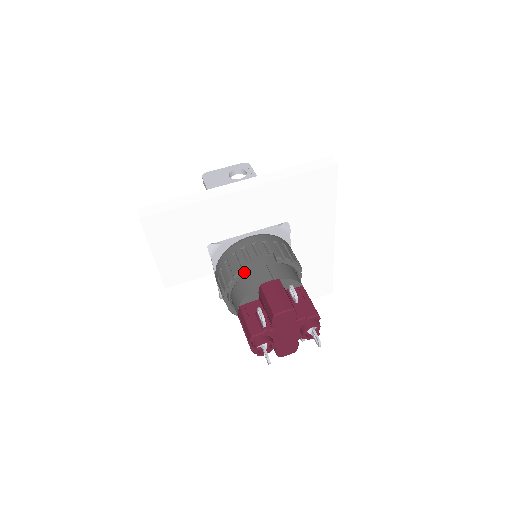
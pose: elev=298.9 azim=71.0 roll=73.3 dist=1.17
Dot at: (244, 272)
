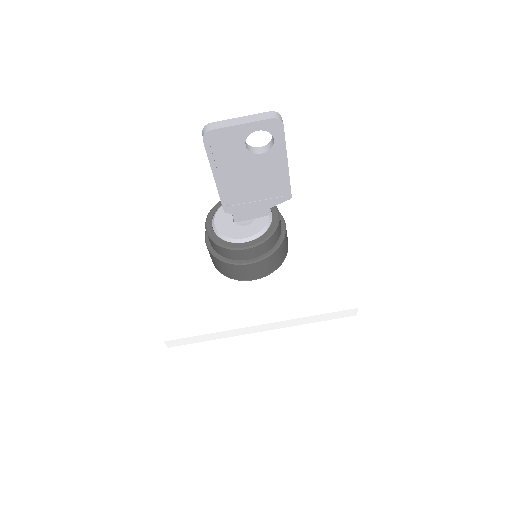
Dot at: occluded
